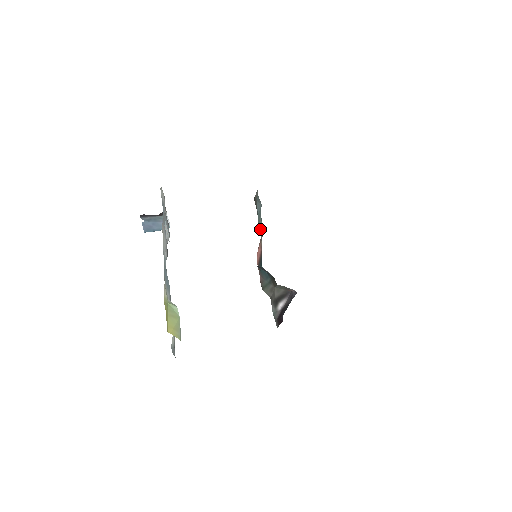
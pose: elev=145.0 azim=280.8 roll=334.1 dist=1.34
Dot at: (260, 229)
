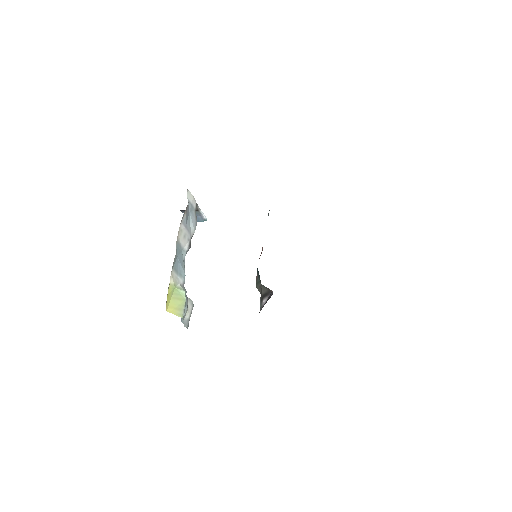
Dot at: occluded
